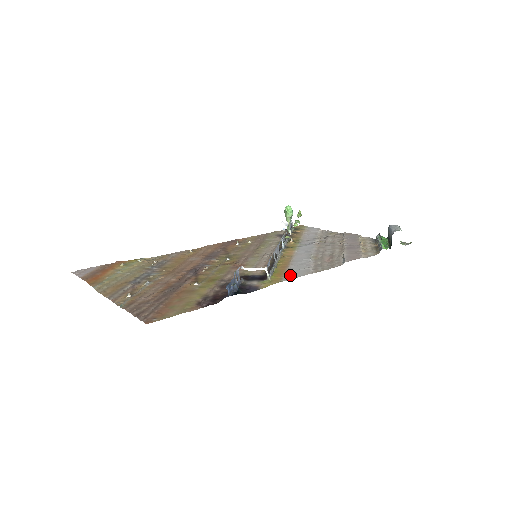
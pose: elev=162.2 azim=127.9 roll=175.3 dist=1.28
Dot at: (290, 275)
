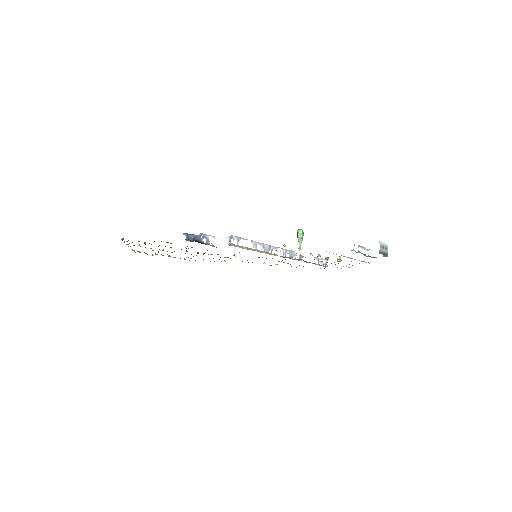
Dot at: occluded
